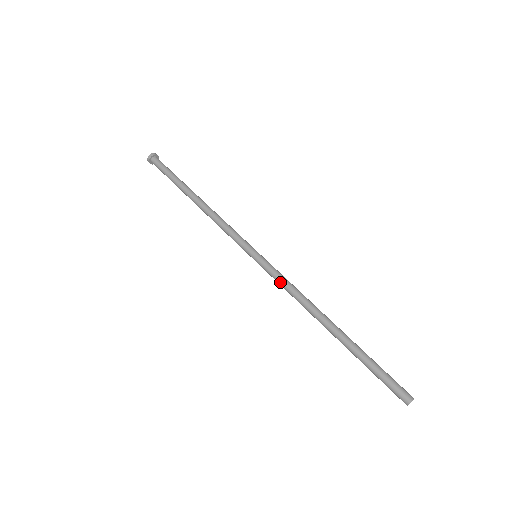
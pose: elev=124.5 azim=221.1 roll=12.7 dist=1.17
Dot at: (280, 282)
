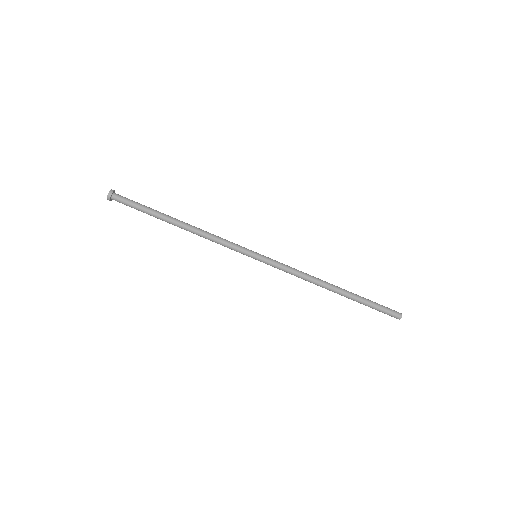
Dot at: occluded
